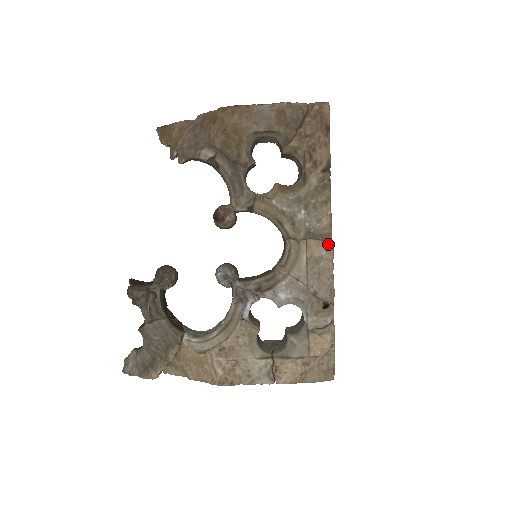
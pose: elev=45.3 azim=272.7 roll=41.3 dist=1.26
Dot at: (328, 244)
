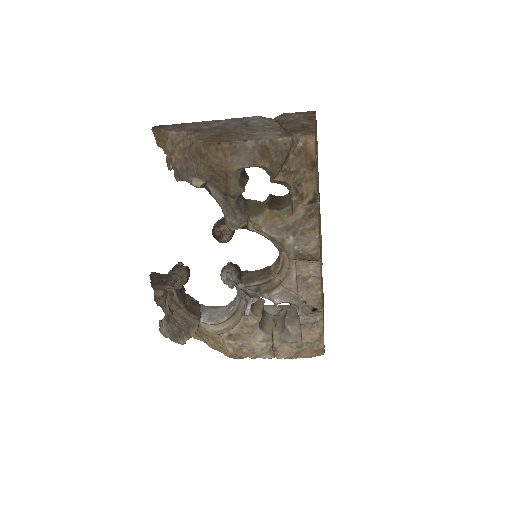
Dot at: (315, 265)
